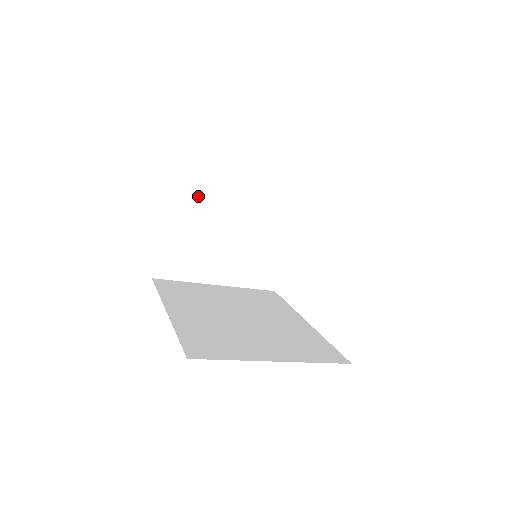
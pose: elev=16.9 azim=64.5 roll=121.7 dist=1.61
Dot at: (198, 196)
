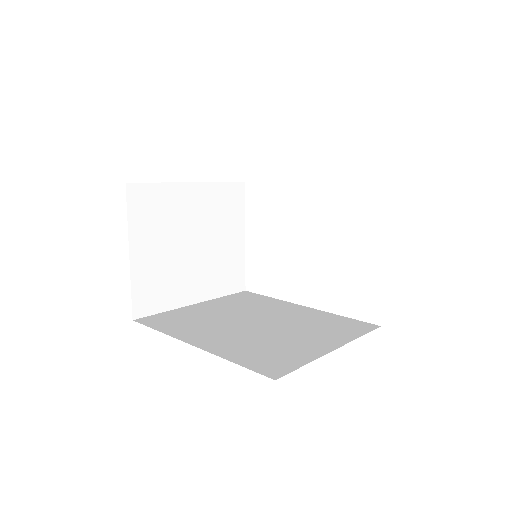
Dot at: (158, 213)
